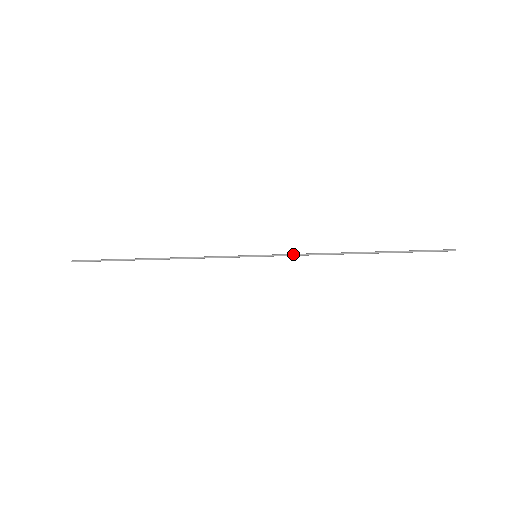
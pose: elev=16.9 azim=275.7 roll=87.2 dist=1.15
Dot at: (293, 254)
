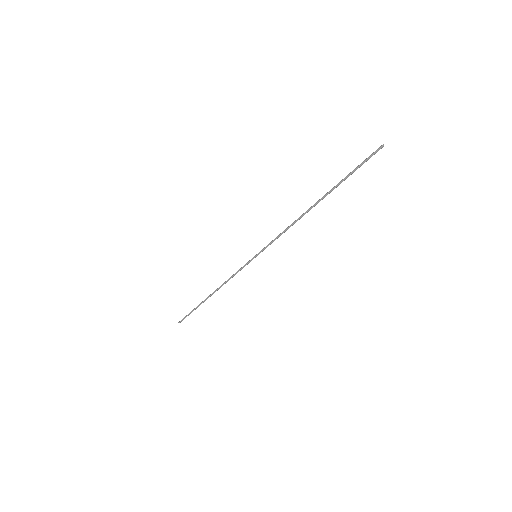
Dot at: (274, 239)
